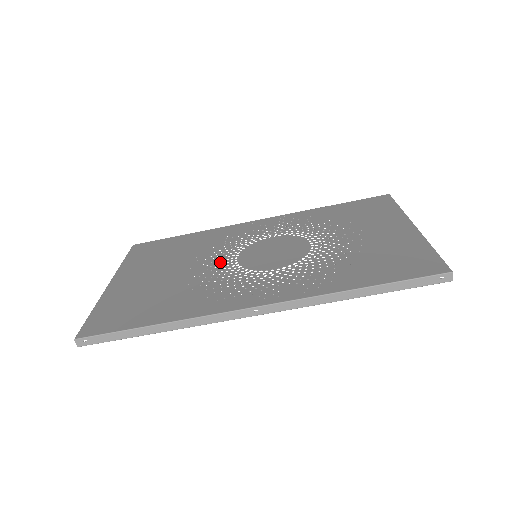
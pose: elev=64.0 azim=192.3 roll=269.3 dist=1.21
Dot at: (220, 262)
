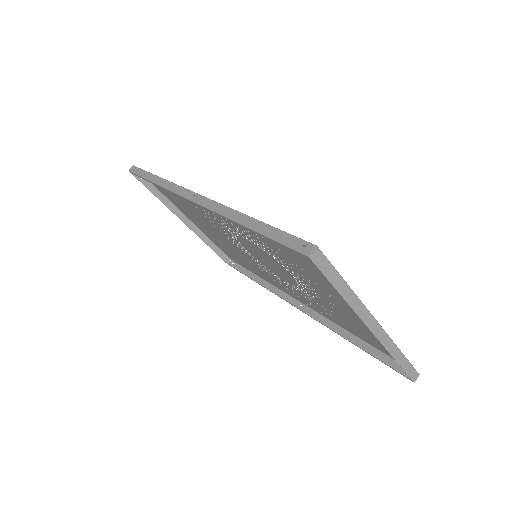
Dot at: (237, 244)
